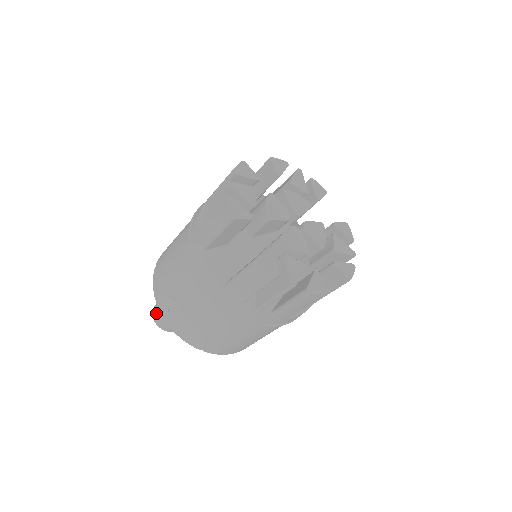
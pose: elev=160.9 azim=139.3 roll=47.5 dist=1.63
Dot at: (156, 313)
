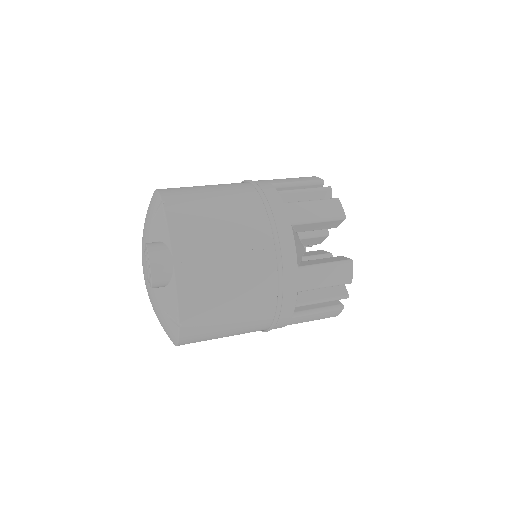
Dot at: (161, 255)
